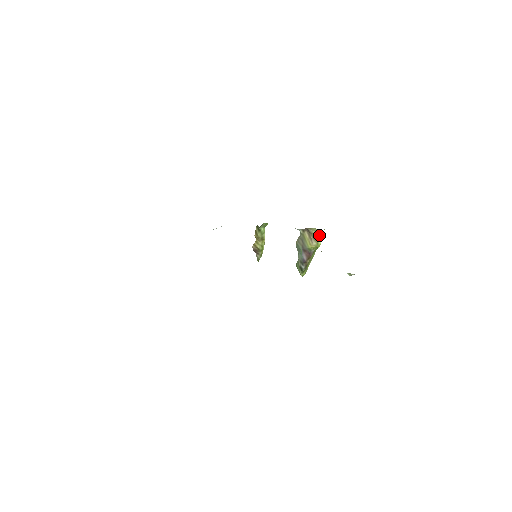
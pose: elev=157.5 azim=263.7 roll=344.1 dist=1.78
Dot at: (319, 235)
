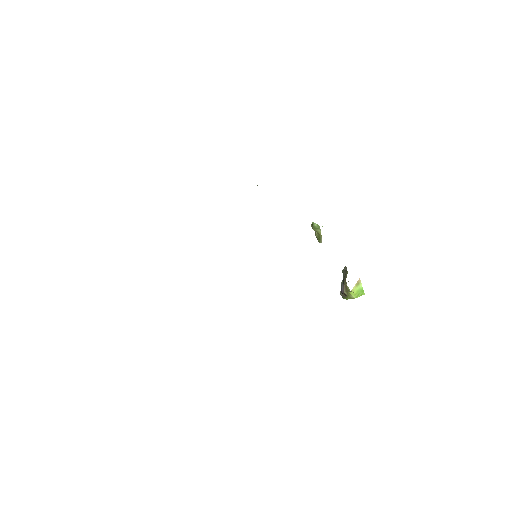
Dot at: (351, 291)
